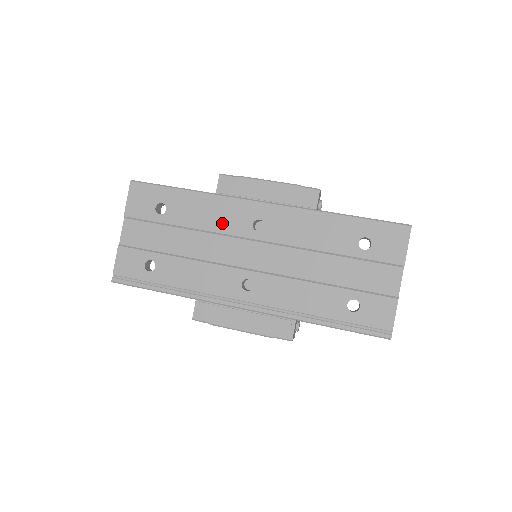
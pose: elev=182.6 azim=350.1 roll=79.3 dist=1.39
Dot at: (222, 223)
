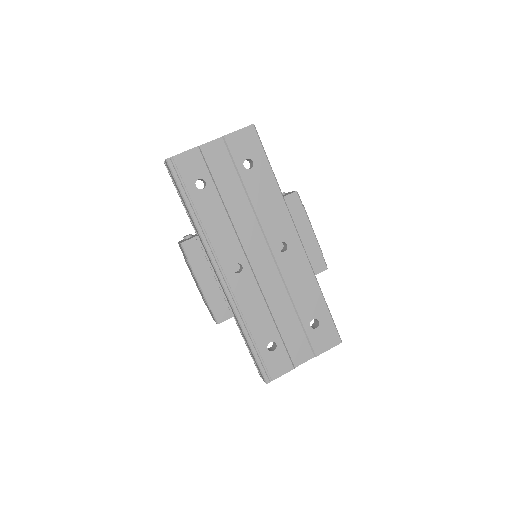
Dot at: (268, 219)
